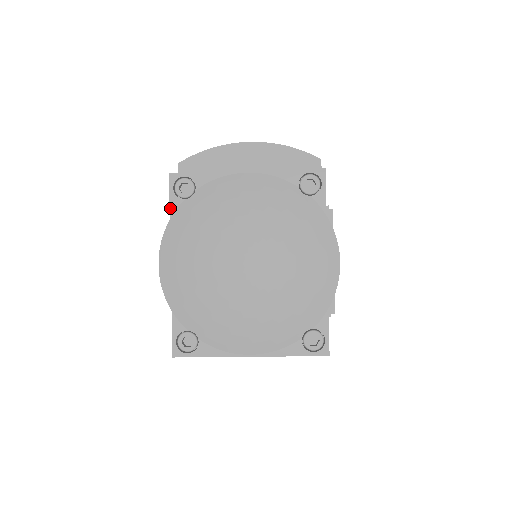
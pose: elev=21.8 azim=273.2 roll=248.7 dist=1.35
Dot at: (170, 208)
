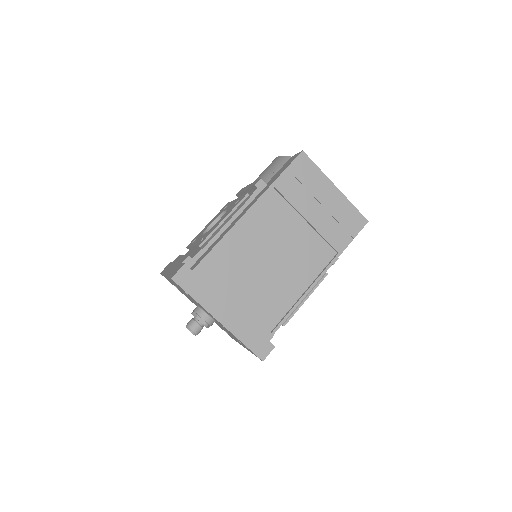
Dot at: occluded
